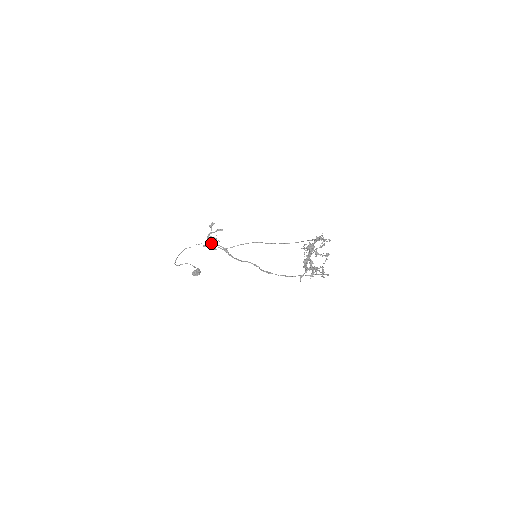
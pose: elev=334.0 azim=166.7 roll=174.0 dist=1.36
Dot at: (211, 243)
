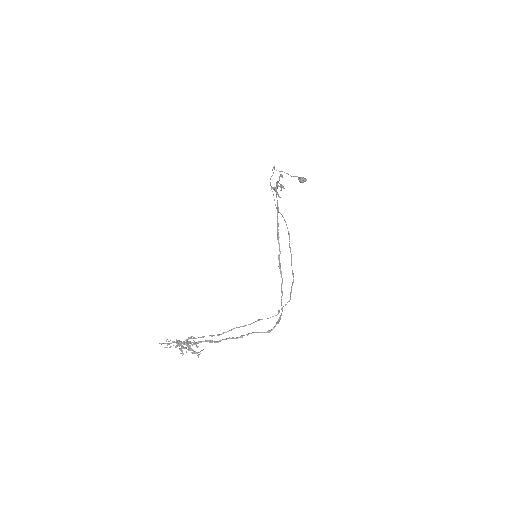
Dot at: occluded
